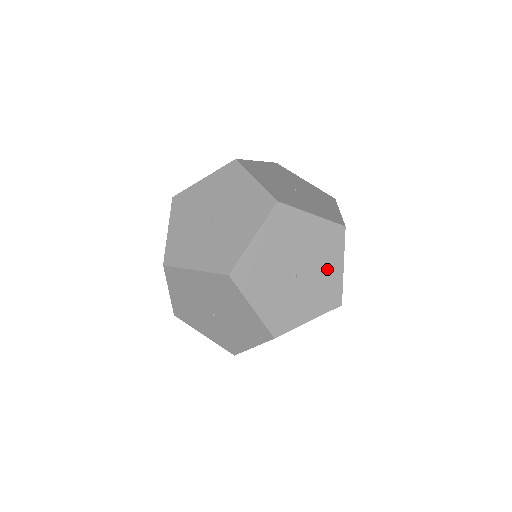
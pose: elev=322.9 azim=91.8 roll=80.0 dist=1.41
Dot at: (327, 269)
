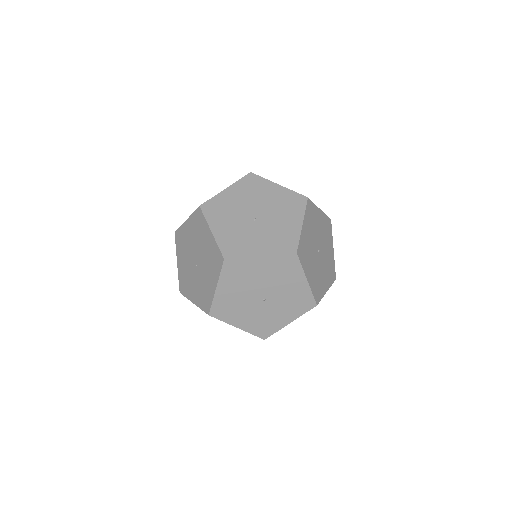
Dot at: (286, 222)
